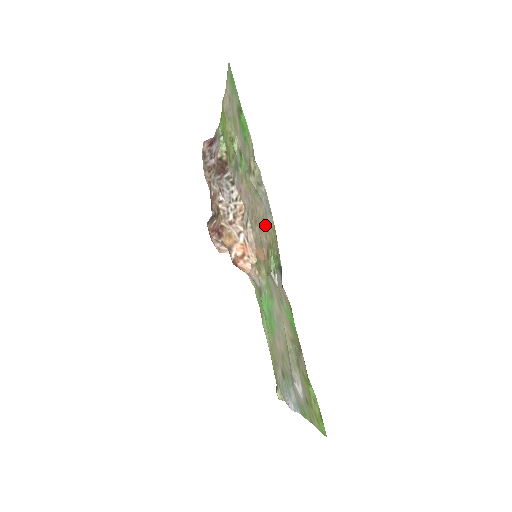
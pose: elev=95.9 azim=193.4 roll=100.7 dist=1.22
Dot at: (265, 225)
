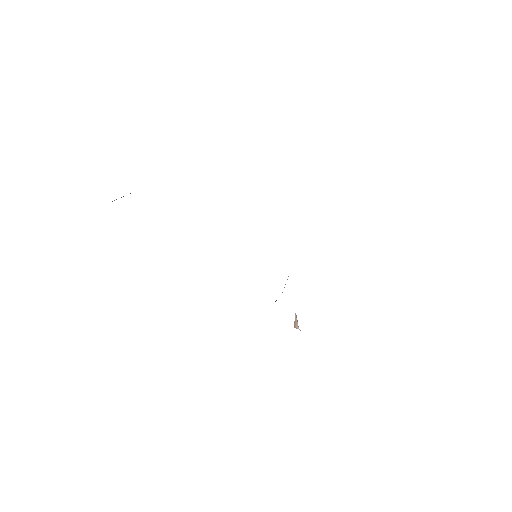
Dot at: occluded
